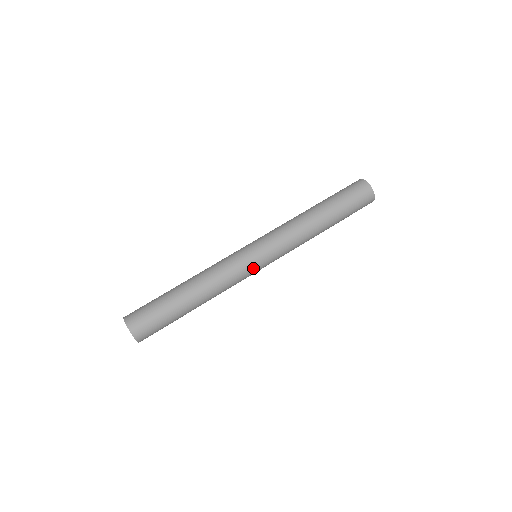
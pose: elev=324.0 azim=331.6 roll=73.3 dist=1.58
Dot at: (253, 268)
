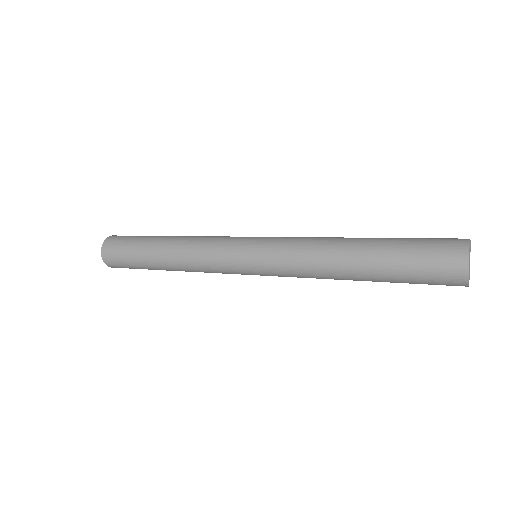
Dot at: (235, 266)
